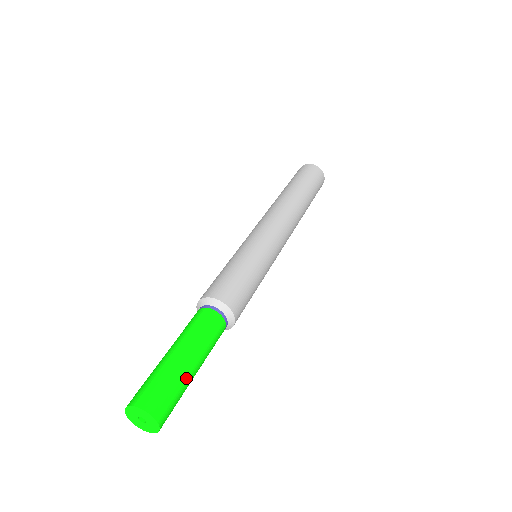
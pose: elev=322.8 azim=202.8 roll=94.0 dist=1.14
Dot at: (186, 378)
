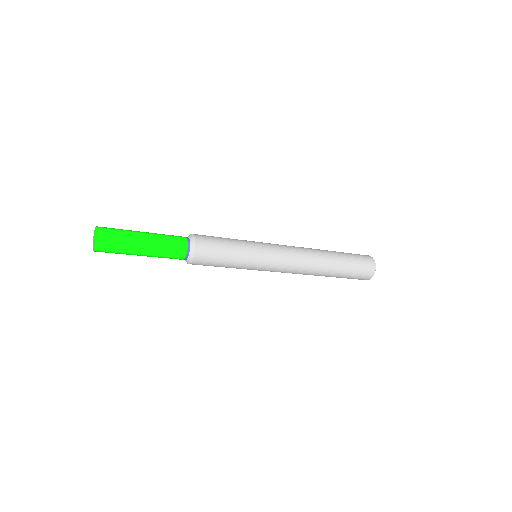
Dot at: (133, 234)
